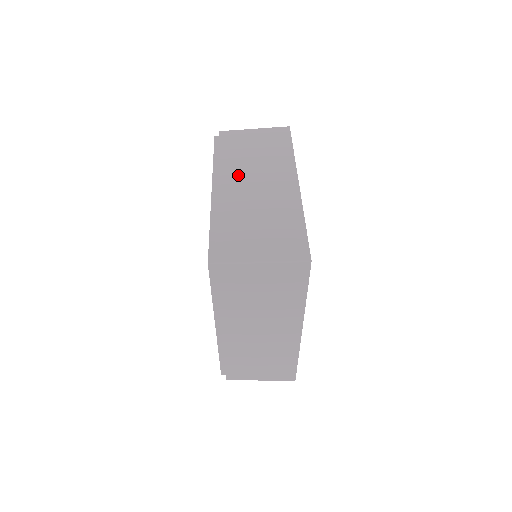
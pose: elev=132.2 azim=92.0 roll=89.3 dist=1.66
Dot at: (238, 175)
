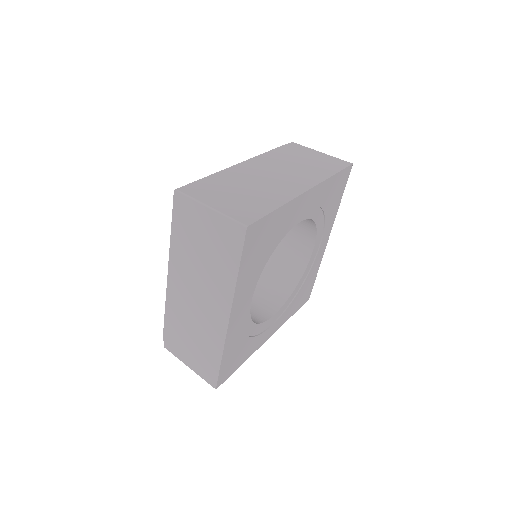
Dot at: (268, 164)
